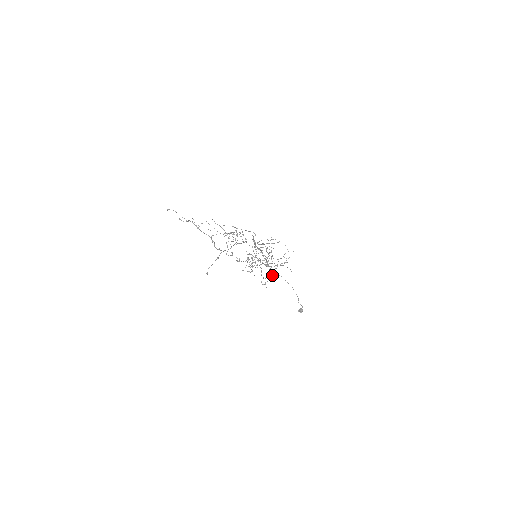
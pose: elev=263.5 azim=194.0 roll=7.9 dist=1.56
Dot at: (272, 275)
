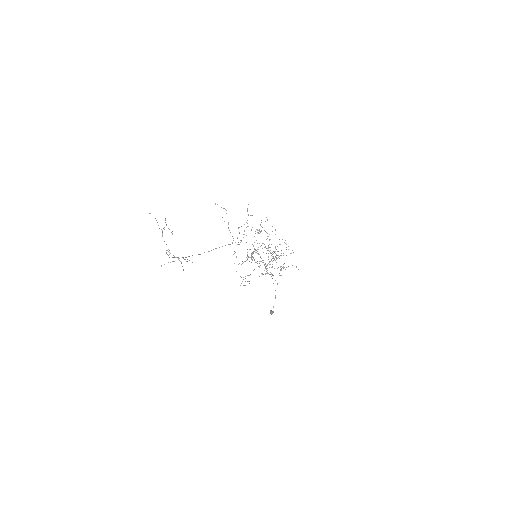
Dot at: occluded
